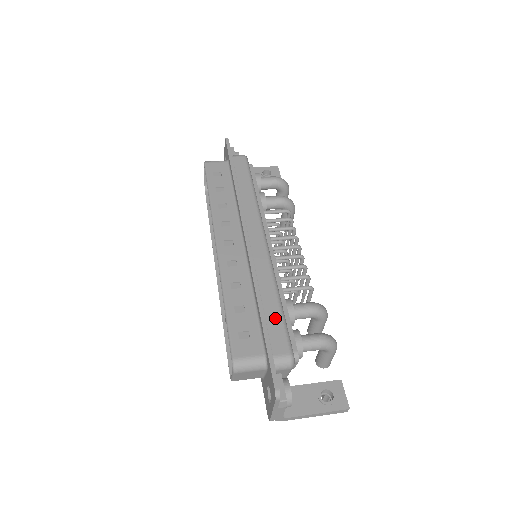
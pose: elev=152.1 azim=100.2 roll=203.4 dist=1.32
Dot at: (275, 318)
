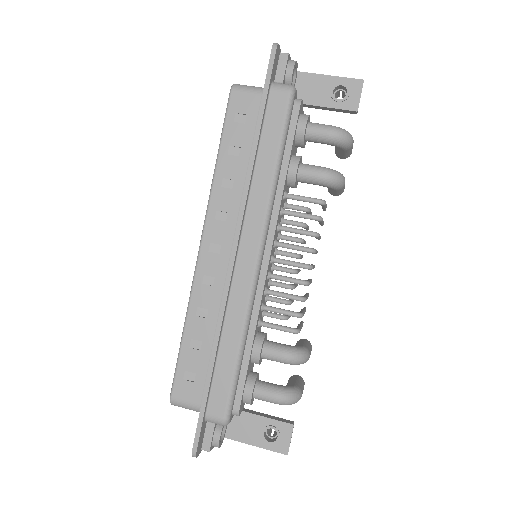
Dot at: (225, 373)
